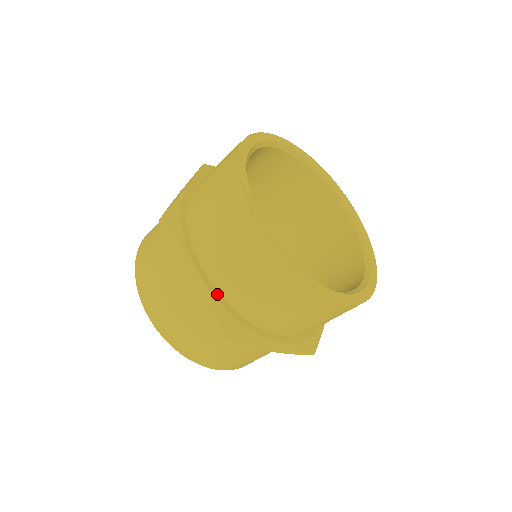
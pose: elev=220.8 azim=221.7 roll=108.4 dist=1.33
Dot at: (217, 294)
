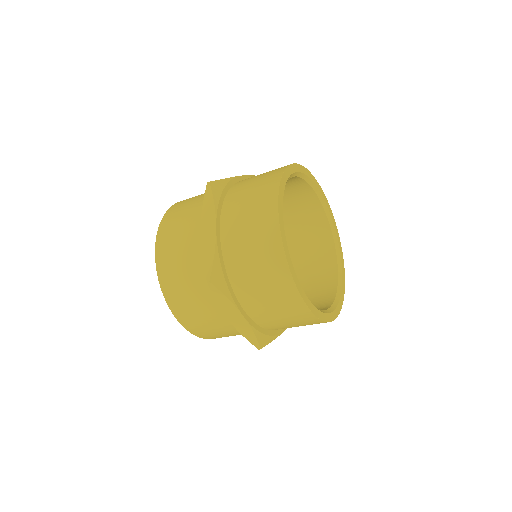
Dot at: (255, 325)
